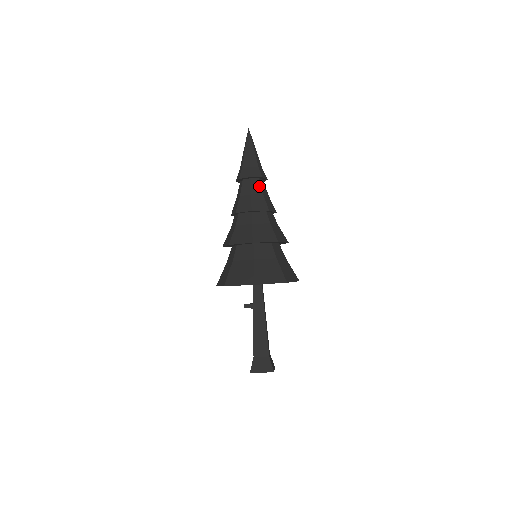
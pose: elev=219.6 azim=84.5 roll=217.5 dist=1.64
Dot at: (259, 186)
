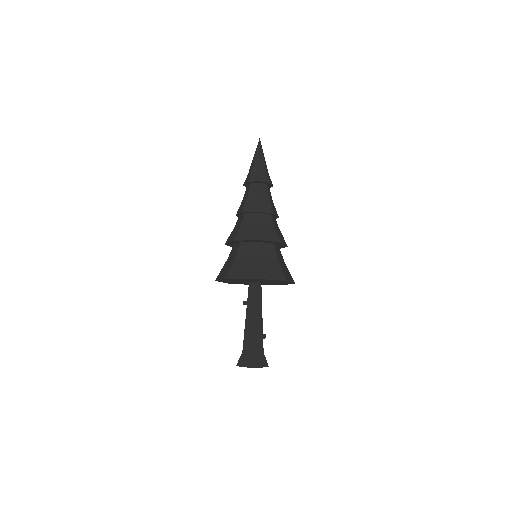
Dot at: (256, 190)
